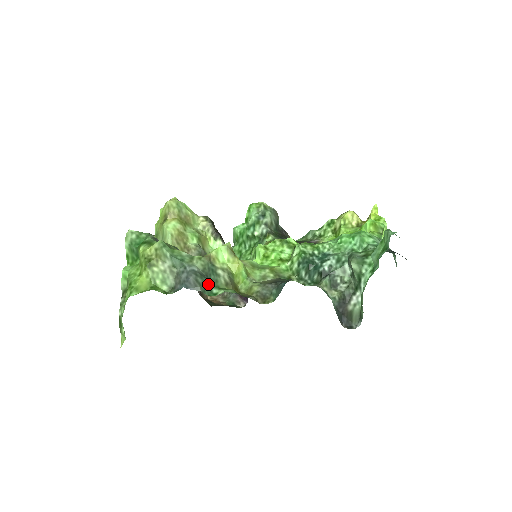
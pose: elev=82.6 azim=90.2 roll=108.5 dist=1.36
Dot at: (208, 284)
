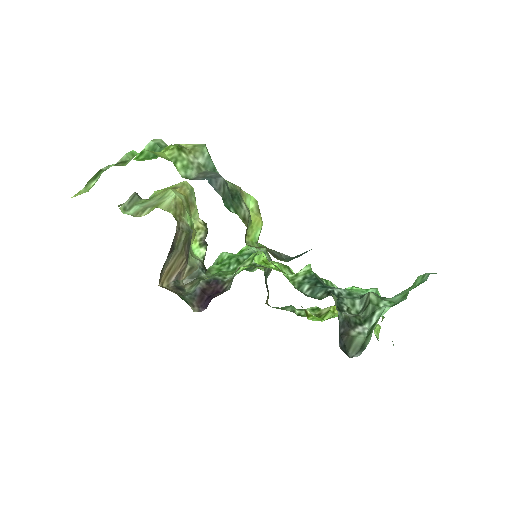
Dot at: (230, 200)
